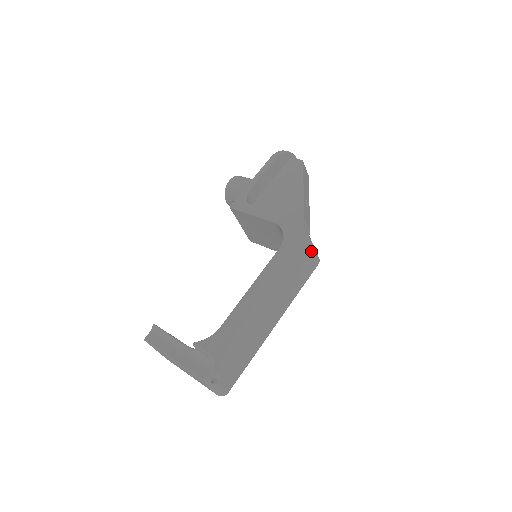
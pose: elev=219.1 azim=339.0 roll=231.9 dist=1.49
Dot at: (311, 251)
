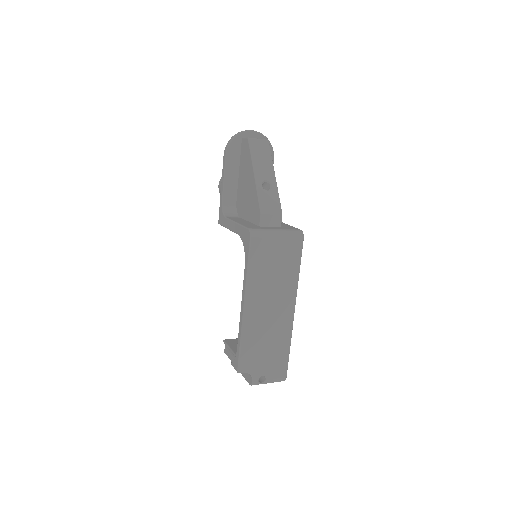
Dot at: (282, 240)
